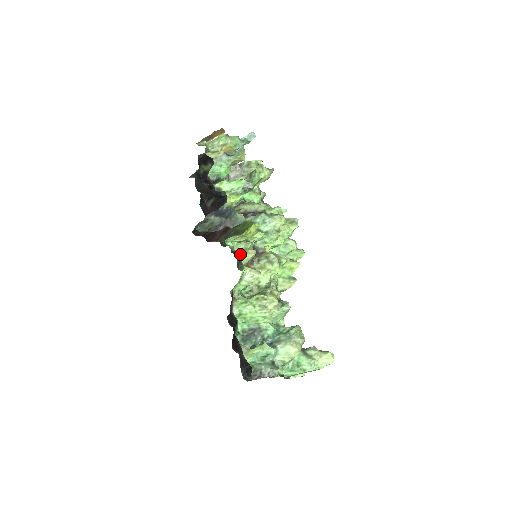
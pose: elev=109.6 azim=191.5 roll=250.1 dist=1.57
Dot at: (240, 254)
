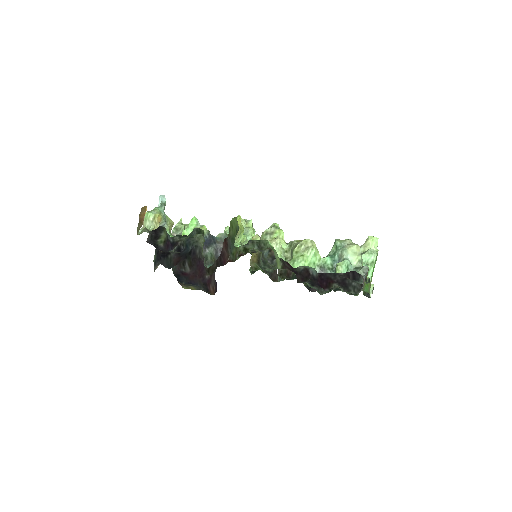
Dot at: occluded
